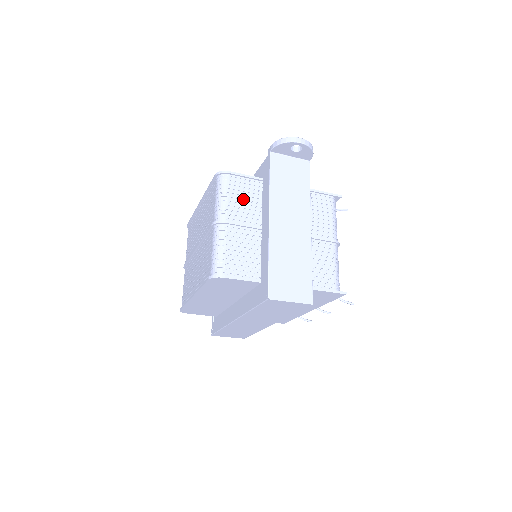
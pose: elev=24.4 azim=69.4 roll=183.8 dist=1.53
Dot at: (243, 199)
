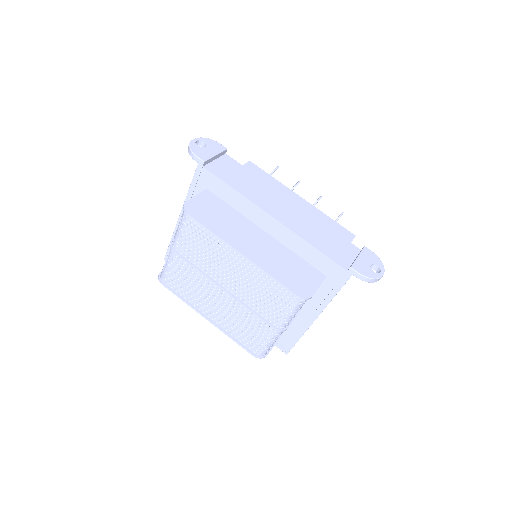
Dot at: occluded
